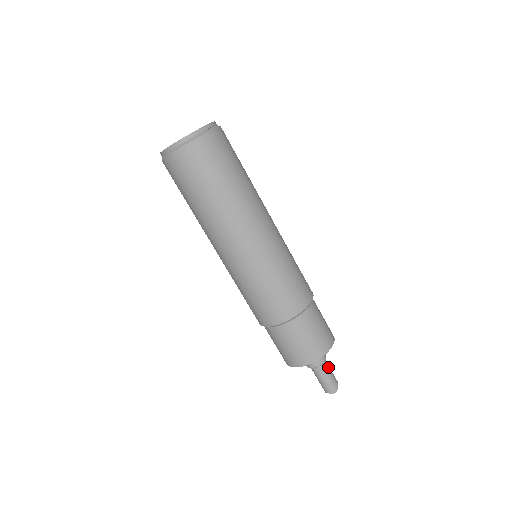
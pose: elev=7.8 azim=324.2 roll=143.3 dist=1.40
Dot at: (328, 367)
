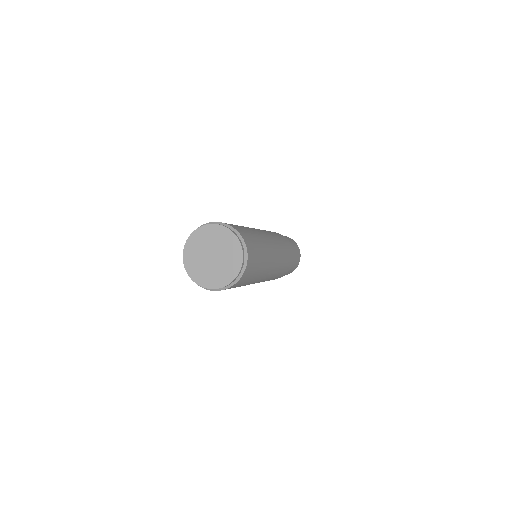
Dot at: occluded
